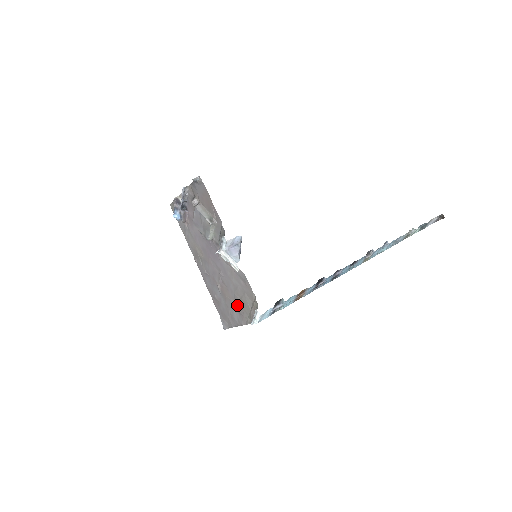
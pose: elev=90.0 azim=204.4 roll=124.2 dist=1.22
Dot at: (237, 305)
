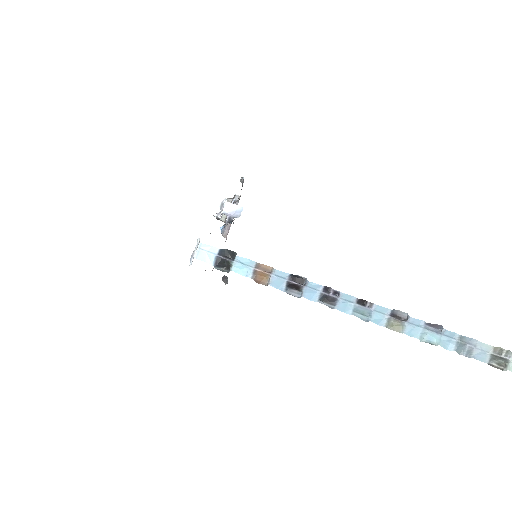
Dot at: occluded
